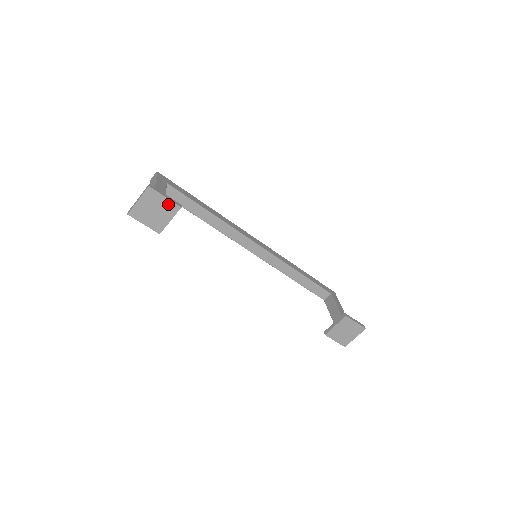
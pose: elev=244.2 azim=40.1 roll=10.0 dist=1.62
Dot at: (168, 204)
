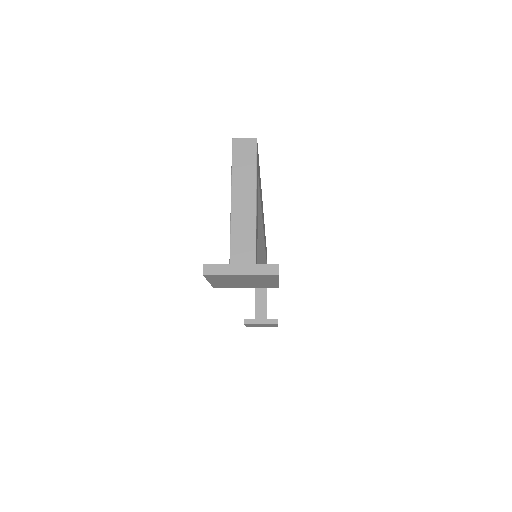
Dot at: (270, 283)
